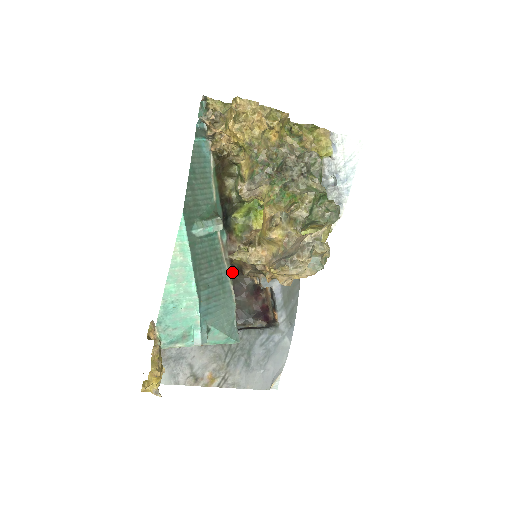
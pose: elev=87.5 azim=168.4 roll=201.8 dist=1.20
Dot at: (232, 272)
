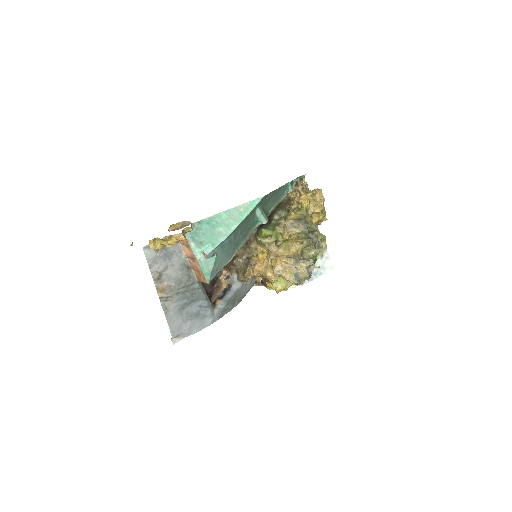
Dot at: occluded
